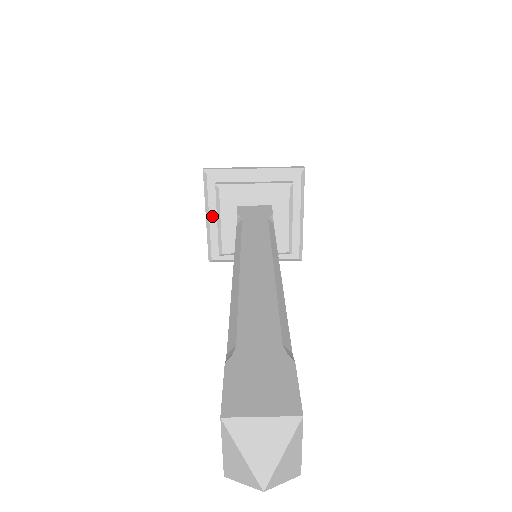
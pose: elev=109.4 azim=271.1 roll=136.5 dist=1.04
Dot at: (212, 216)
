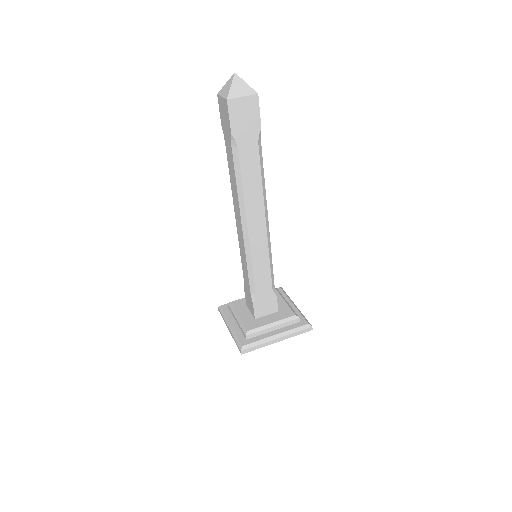
Dot at: (232, 323)
